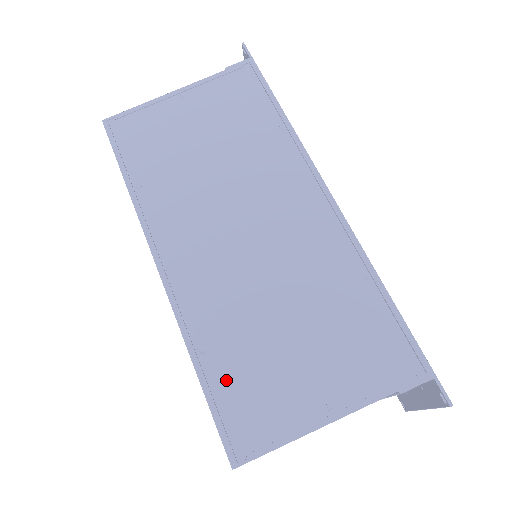
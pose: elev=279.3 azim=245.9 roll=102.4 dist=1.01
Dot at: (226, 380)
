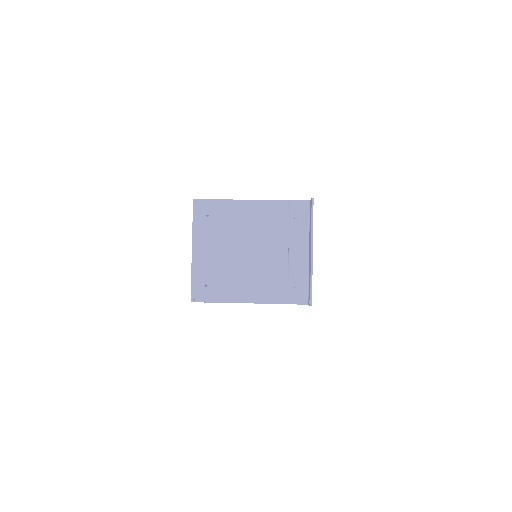
Dot at: occluded
